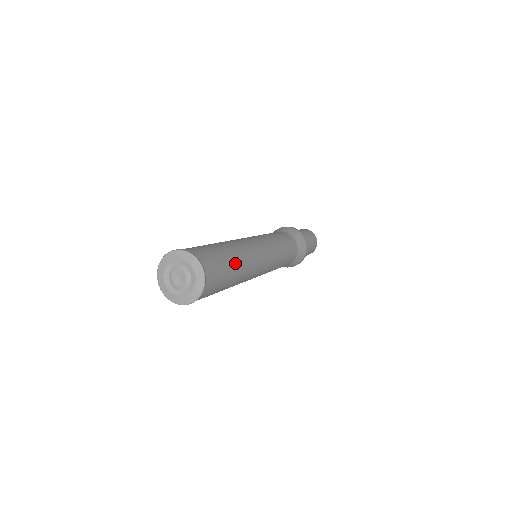
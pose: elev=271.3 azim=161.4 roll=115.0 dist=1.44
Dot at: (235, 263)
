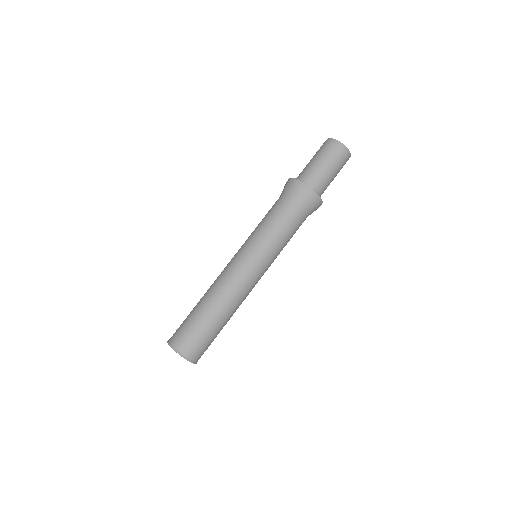
Dot at: (219, 324)
